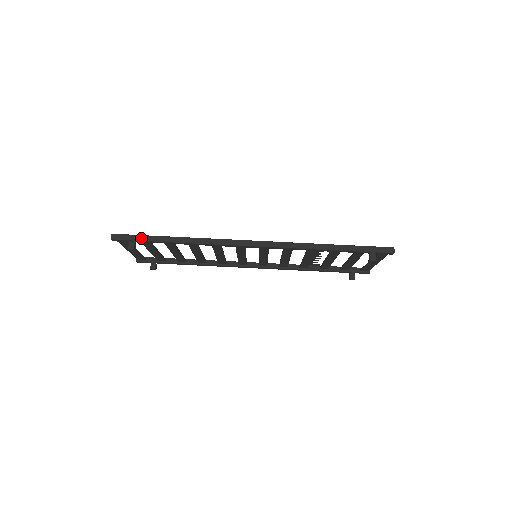
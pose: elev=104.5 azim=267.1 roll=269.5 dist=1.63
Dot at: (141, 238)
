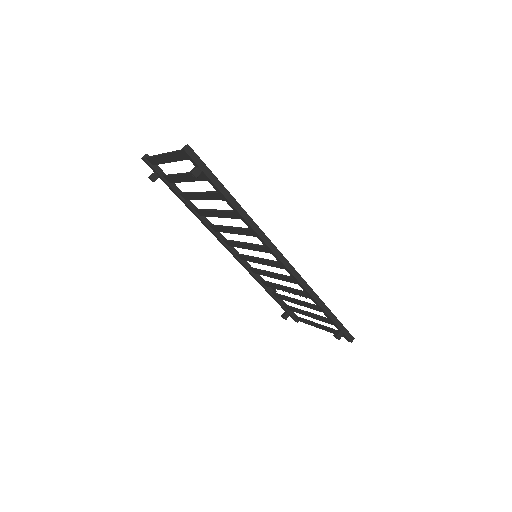
Dot at: (210, 174)
